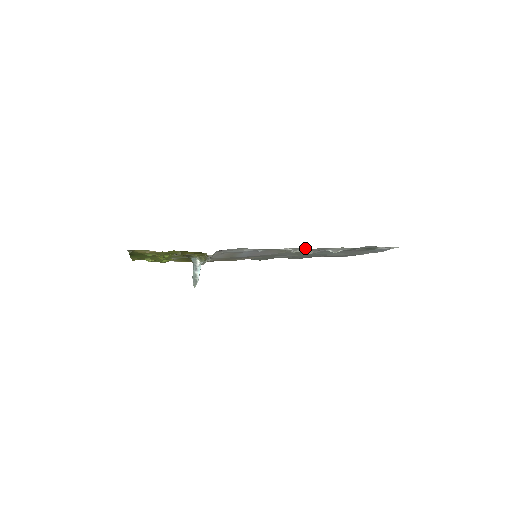
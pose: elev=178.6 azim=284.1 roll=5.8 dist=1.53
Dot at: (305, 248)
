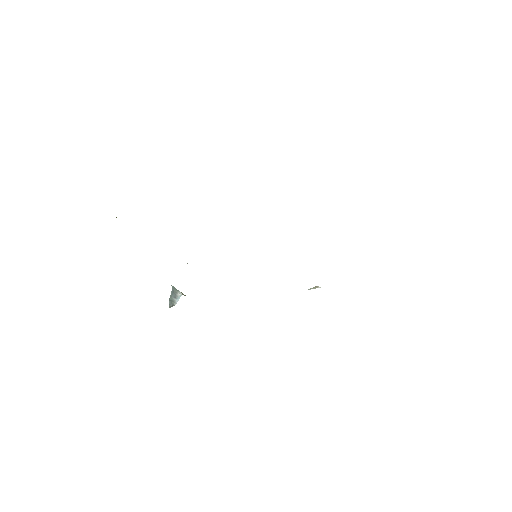
Dot at: occluded
